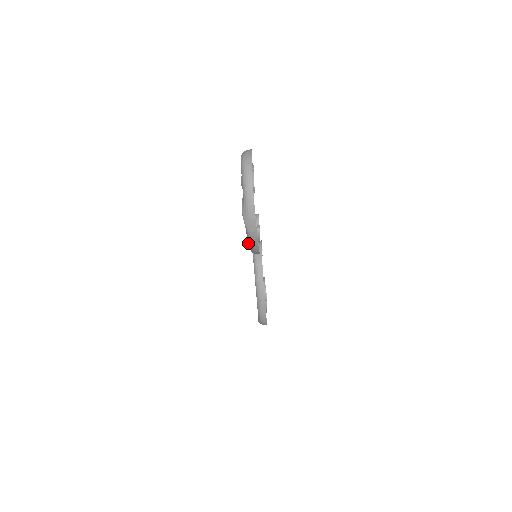
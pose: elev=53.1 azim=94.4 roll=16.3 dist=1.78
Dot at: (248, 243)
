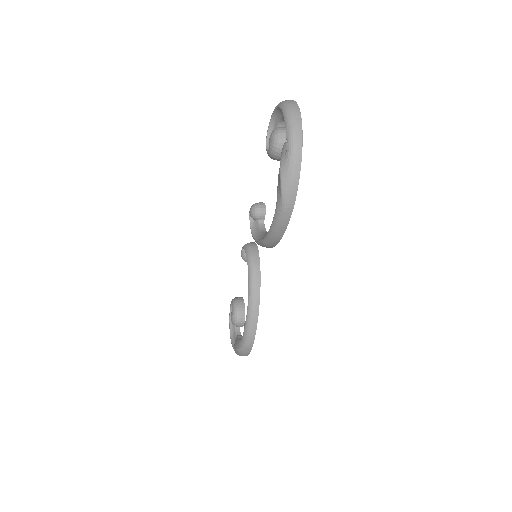
Dot at: (272, 223)
